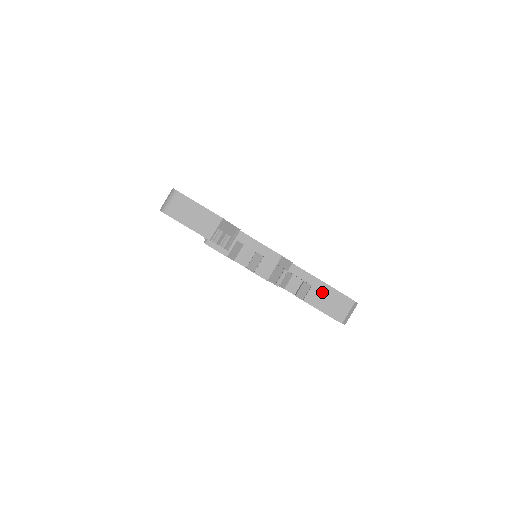
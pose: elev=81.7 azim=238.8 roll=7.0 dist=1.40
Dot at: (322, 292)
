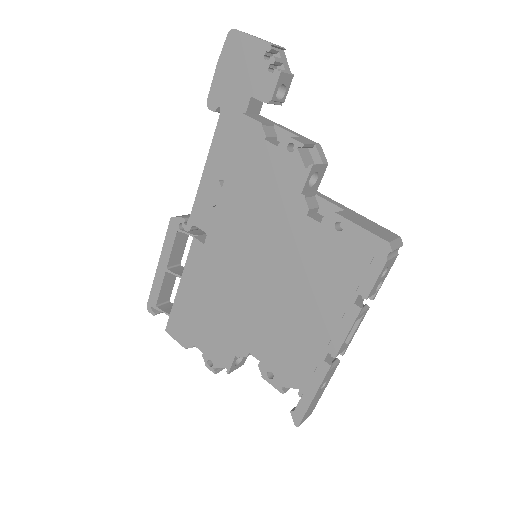
Dot at: (358, 217)
